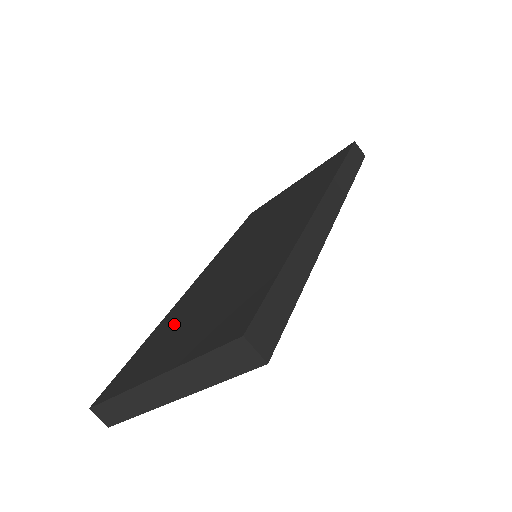
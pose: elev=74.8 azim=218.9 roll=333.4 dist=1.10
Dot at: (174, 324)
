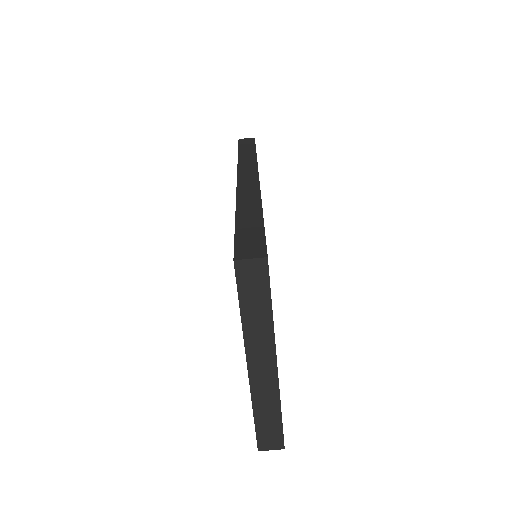
Dot at: occluded
